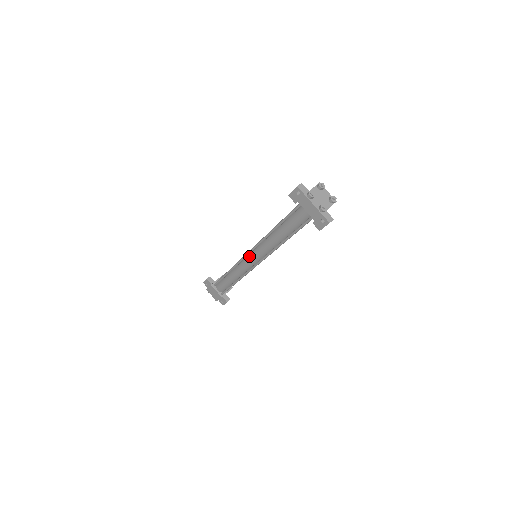
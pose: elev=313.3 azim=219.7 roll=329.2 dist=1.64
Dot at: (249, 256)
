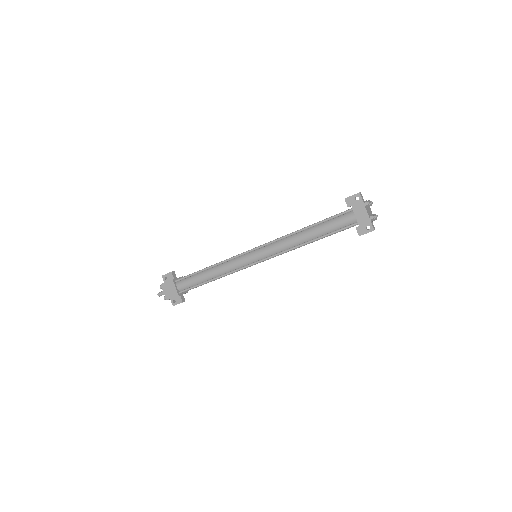
Dot at: (252, 252)
